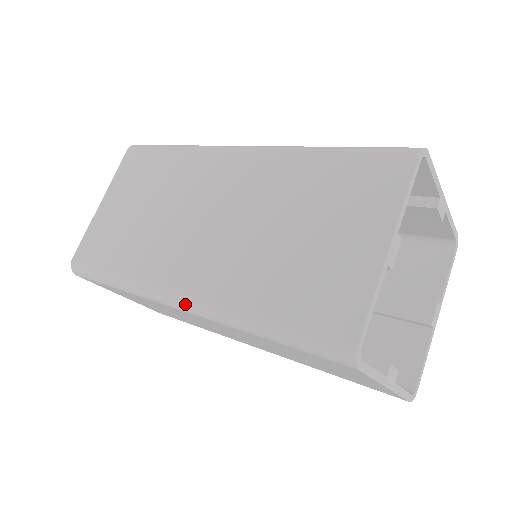
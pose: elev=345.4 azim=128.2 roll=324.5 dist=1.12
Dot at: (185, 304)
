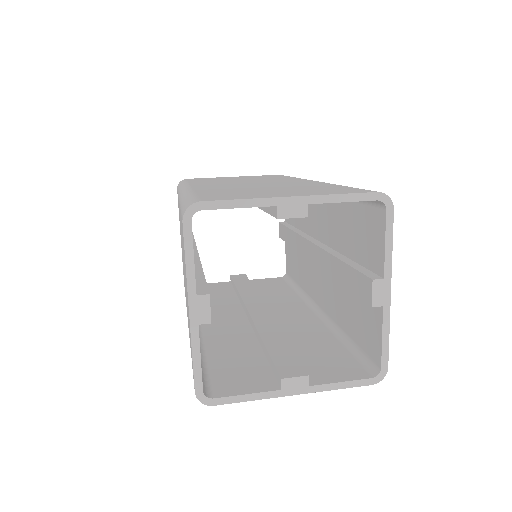
Dot at: occluded
